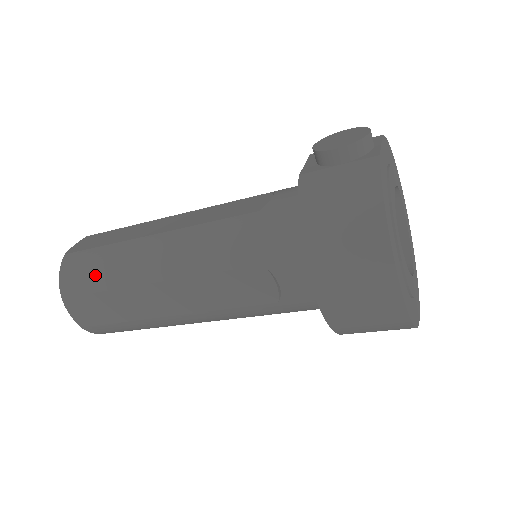
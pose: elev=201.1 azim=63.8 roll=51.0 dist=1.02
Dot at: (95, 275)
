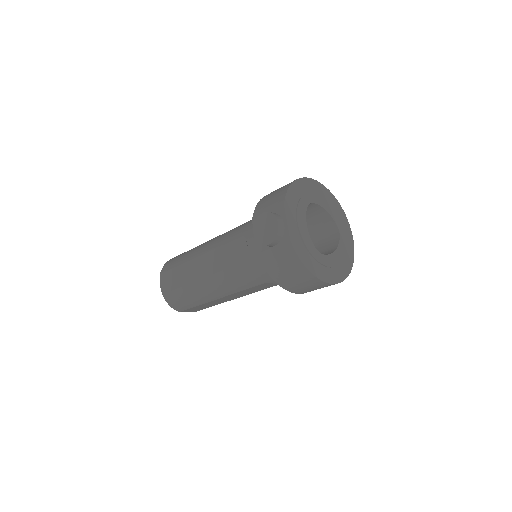
Dot at: (188, 302)
